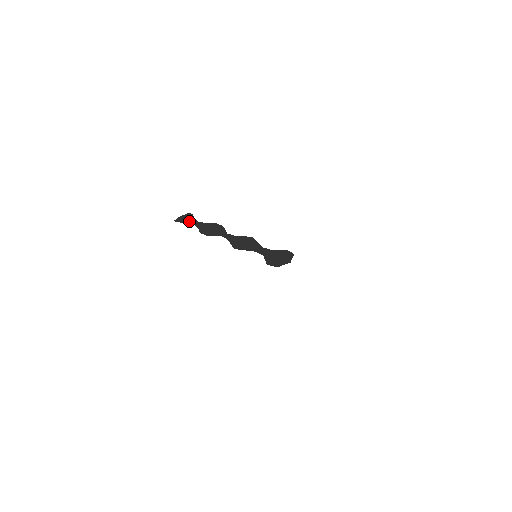
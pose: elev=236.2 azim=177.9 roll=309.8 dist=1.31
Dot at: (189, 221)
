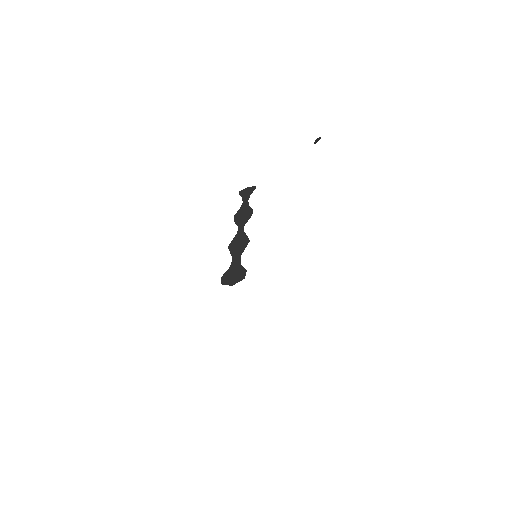
Dot at: (244, 197)
